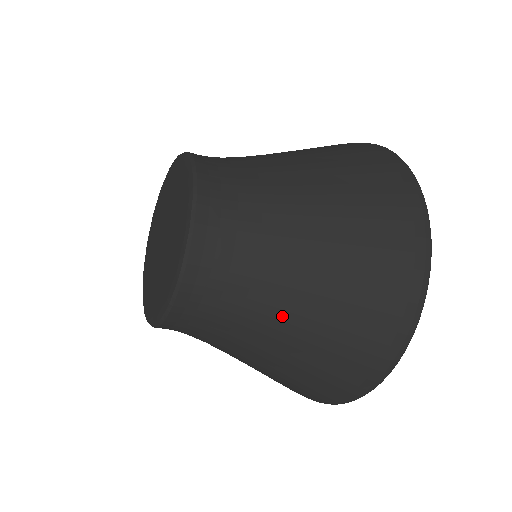
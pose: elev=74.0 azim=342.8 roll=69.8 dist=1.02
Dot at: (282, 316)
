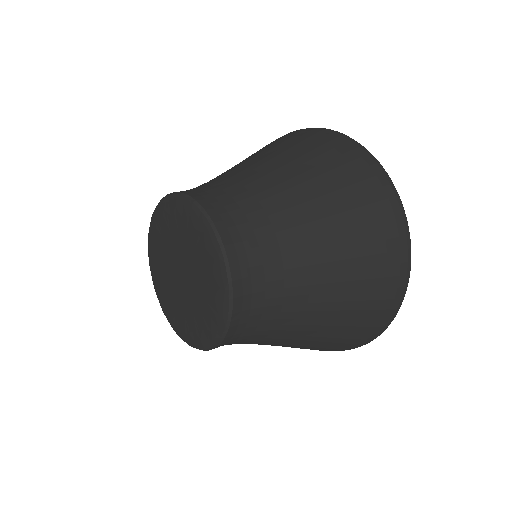
Dot at: (313, 249)
